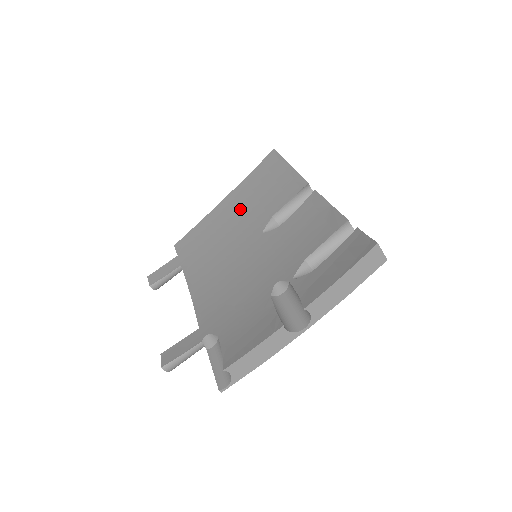
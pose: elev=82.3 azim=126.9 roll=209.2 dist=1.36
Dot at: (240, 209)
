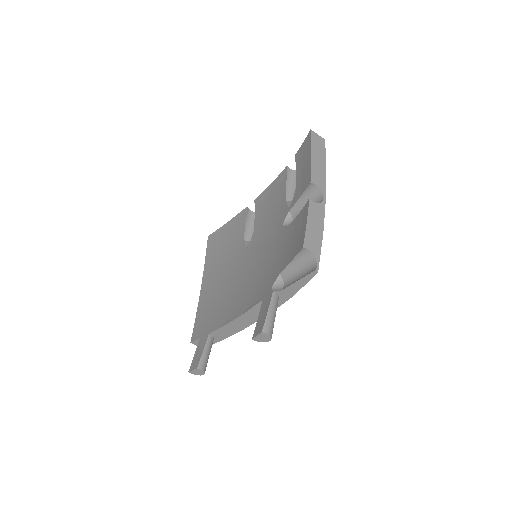
Dot at: (218, 272)
